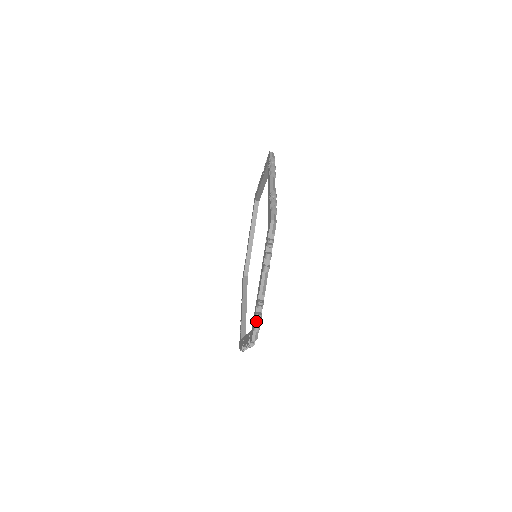
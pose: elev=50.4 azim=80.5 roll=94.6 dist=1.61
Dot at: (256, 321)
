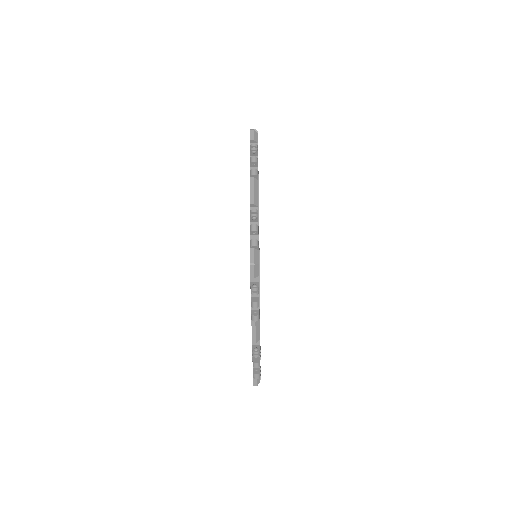
Dot at: occluded
